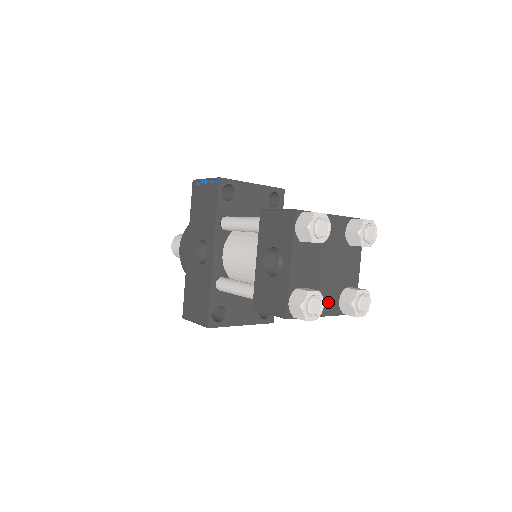
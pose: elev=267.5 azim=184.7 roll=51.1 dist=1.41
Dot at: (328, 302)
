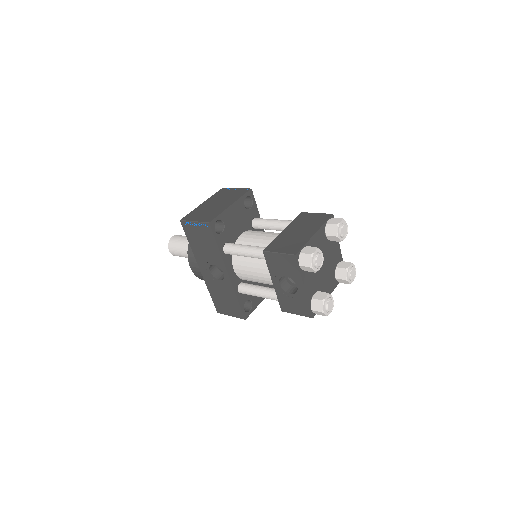
Dot at: (330, 285)
